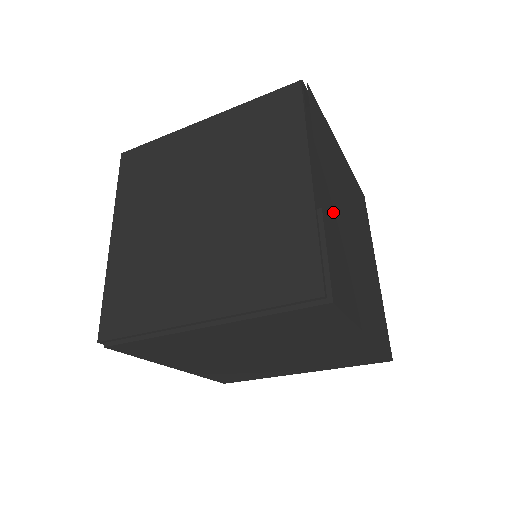
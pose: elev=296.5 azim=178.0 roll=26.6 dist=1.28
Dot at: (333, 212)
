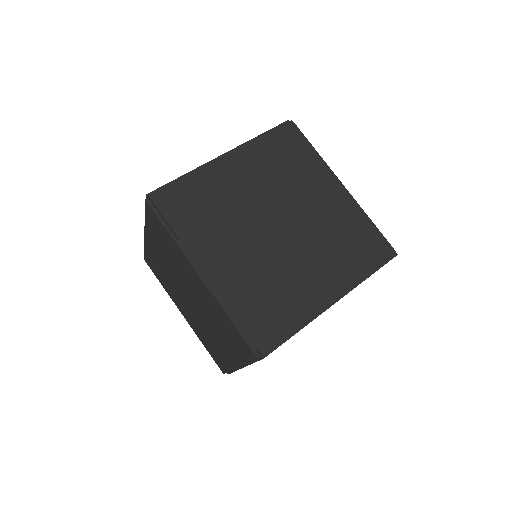
Dot at: (238, 269)
